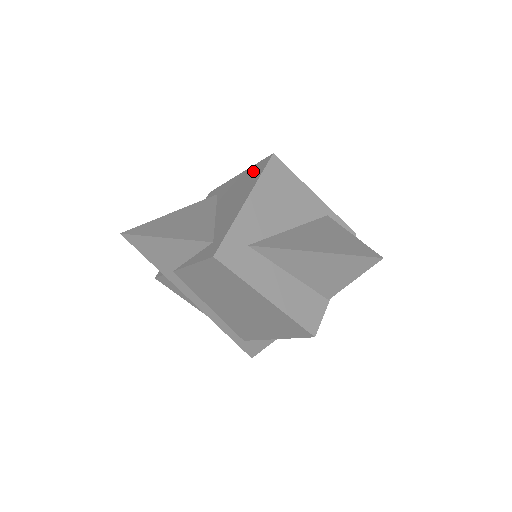
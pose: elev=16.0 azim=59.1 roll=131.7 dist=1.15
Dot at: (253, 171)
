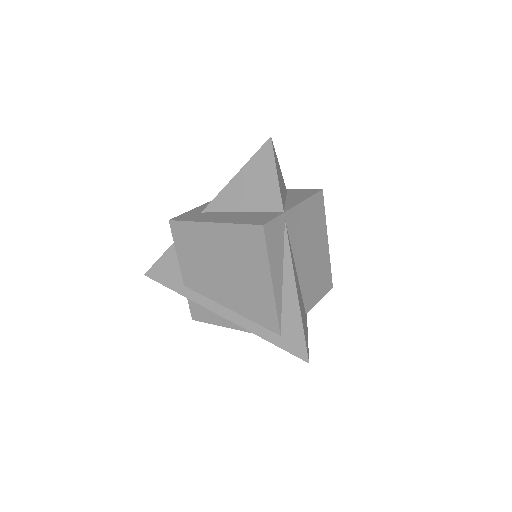
Dot at: occluded
